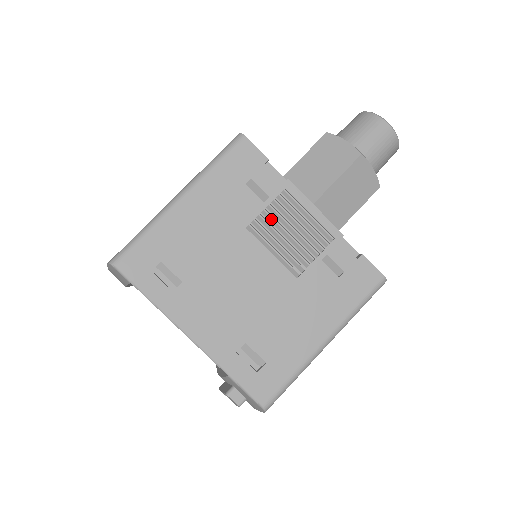
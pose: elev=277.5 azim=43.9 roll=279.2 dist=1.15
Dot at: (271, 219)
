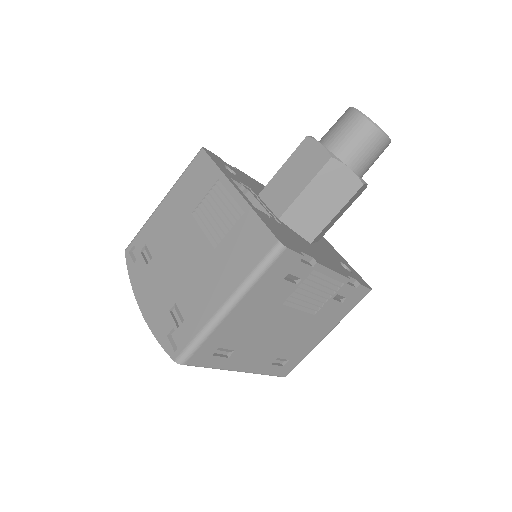
Dot at: (300, 290)
